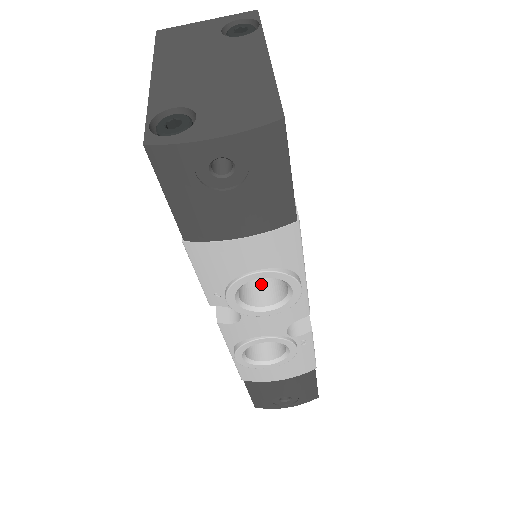
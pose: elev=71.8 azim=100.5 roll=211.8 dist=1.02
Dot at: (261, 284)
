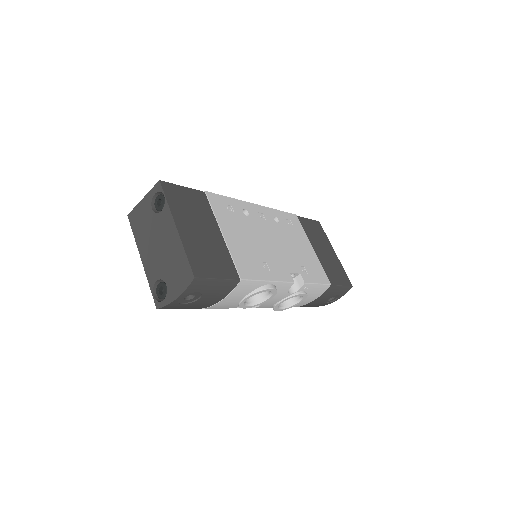
Dot at: occluded
